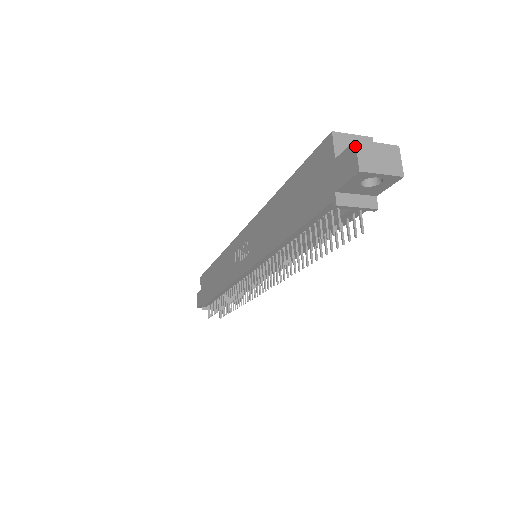
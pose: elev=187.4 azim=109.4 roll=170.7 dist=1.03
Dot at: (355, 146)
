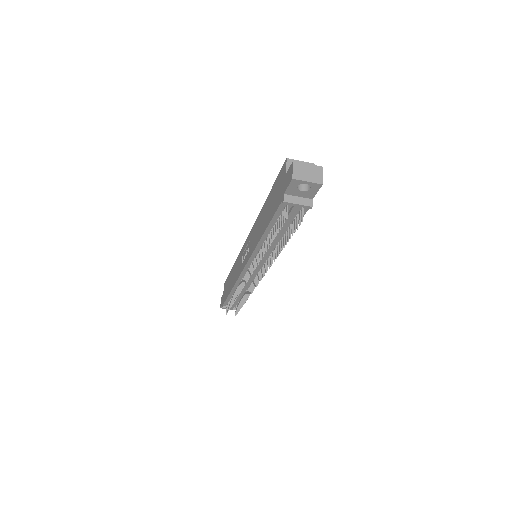
Dot at: (292, 164)
